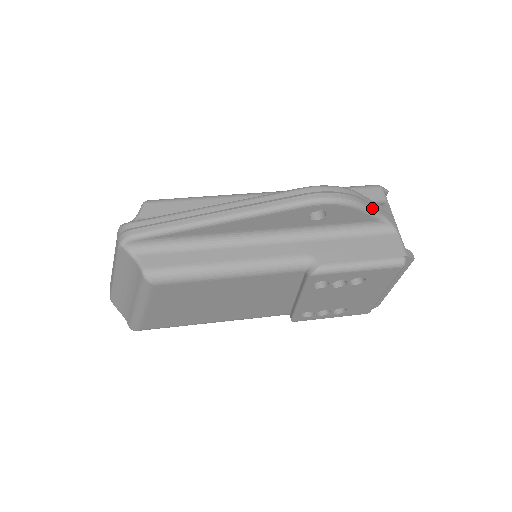
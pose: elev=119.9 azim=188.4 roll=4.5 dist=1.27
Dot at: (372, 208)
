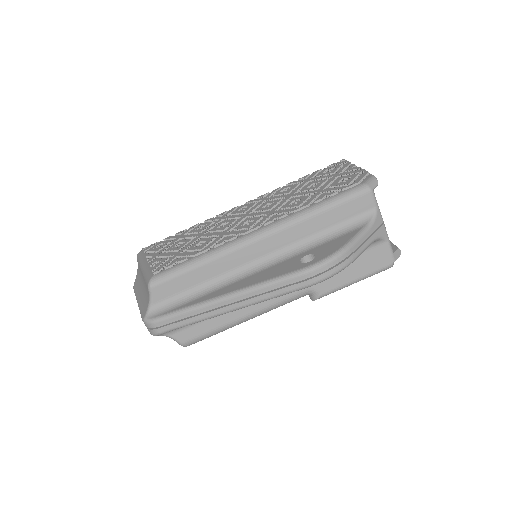
Dot at: (364, 248)
